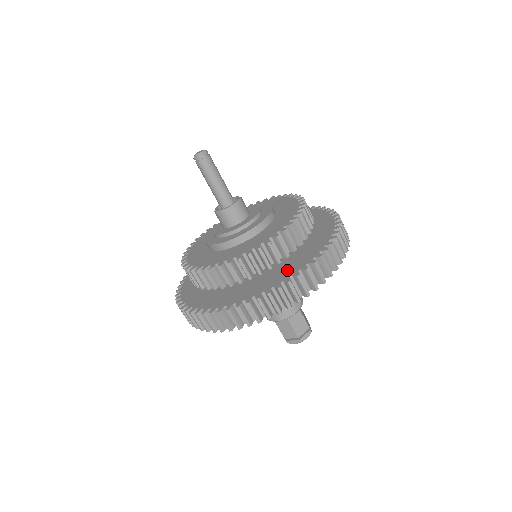
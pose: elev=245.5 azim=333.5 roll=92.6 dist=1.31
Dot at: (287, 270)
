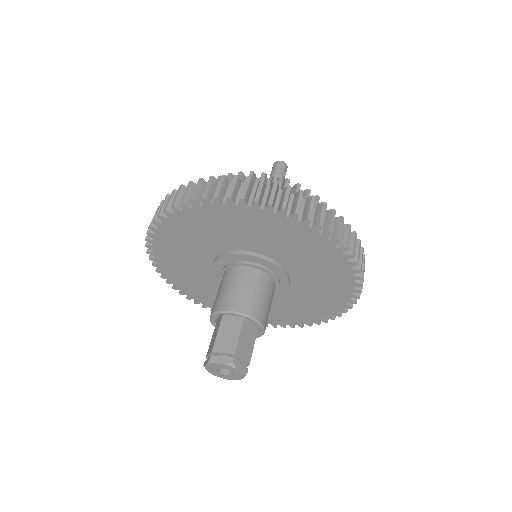
Dot at: occluded
